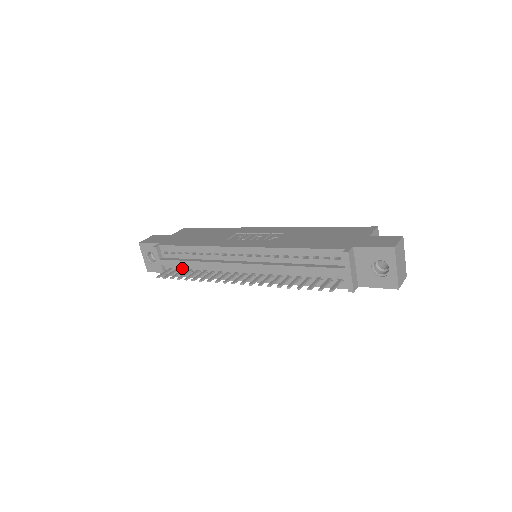
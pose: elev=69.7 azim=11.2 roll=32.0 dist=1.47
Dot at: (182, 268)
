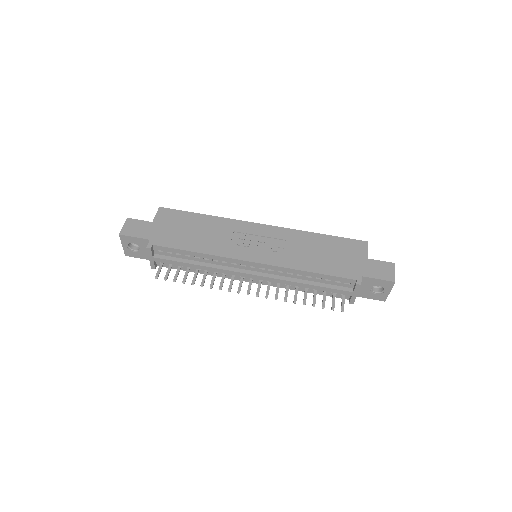
Dot at: occluded
